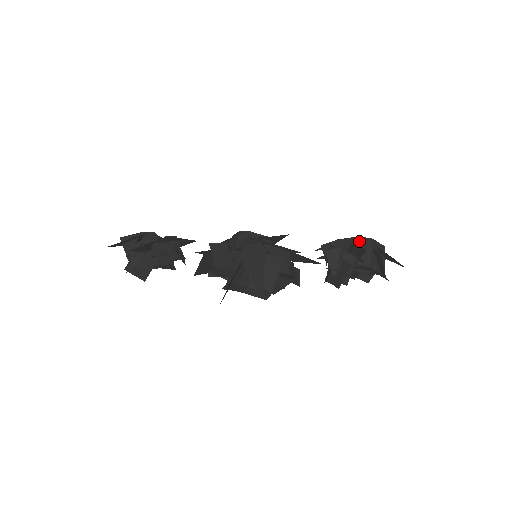
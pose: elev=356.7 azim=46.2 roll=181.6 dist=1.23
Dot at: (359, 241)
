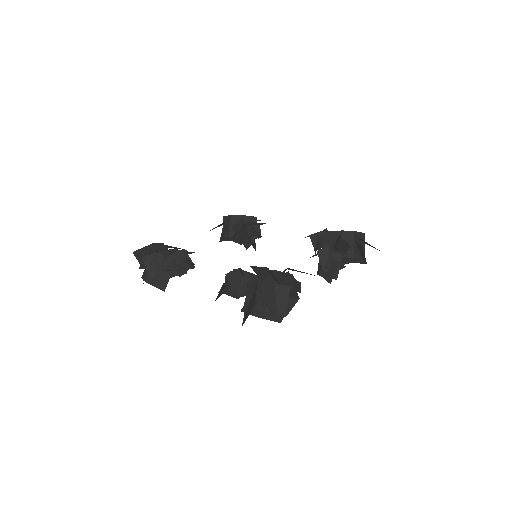
Dot at: (343, 235)
